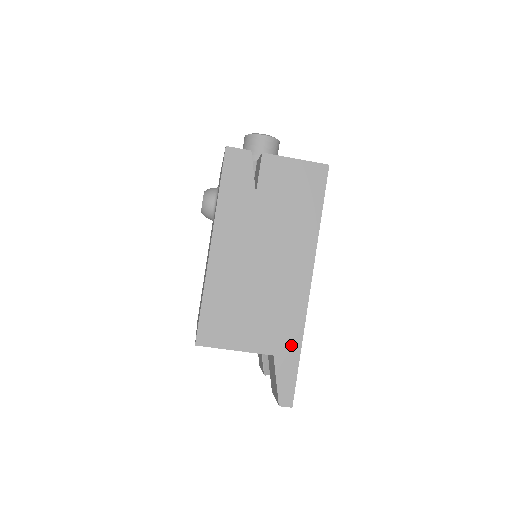
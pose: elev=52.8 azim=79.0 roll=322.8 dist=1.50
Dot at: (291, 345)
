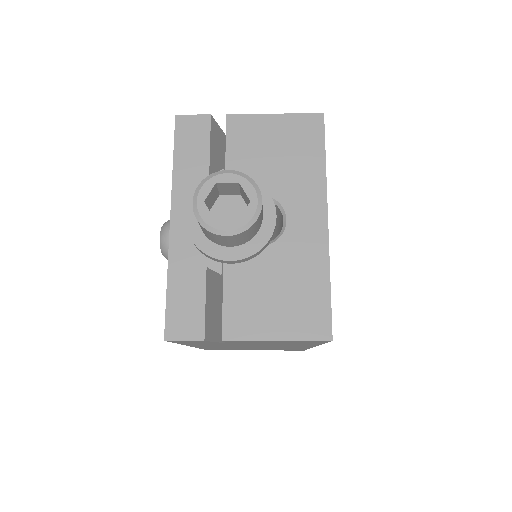
Dot at: occluded
